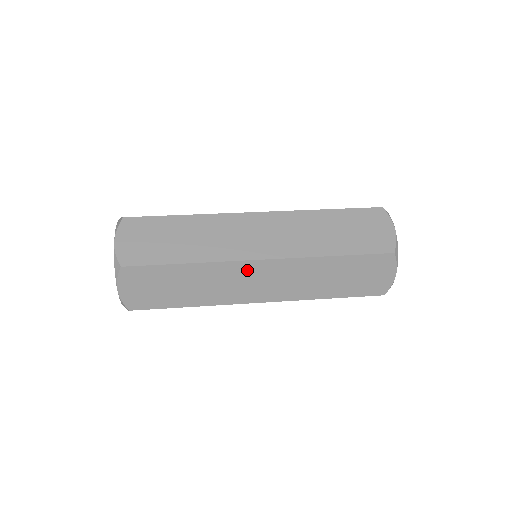
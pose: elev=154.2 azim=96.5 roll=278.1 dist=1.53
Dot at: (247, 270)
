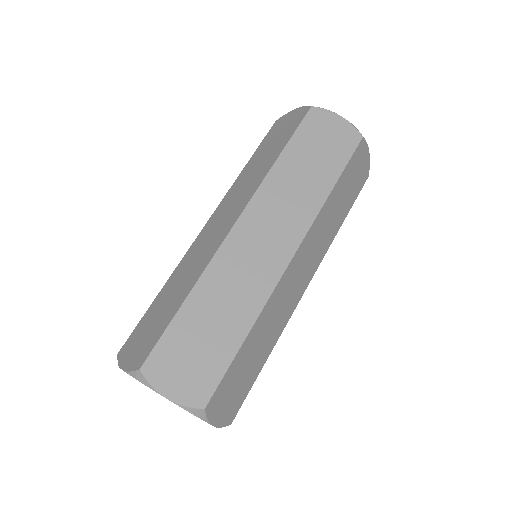
Dot at: (288, 278)
